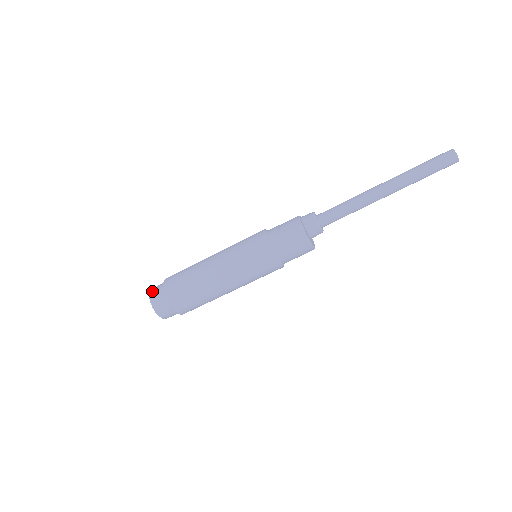
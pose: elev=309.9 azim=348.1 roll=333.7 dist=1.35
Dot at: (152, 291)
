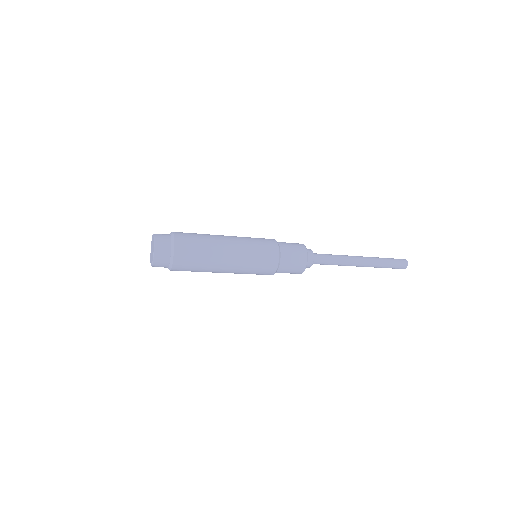
Dot at: occluded
